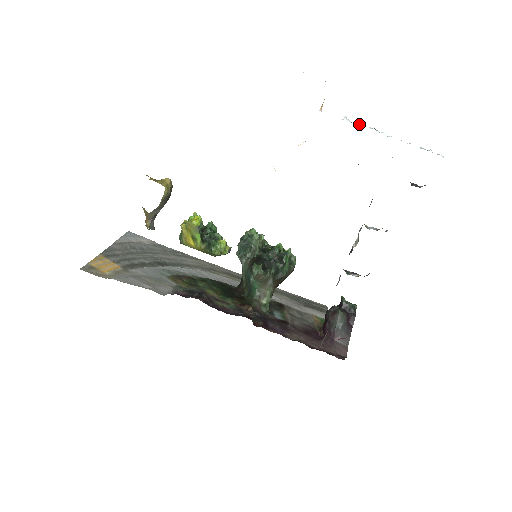
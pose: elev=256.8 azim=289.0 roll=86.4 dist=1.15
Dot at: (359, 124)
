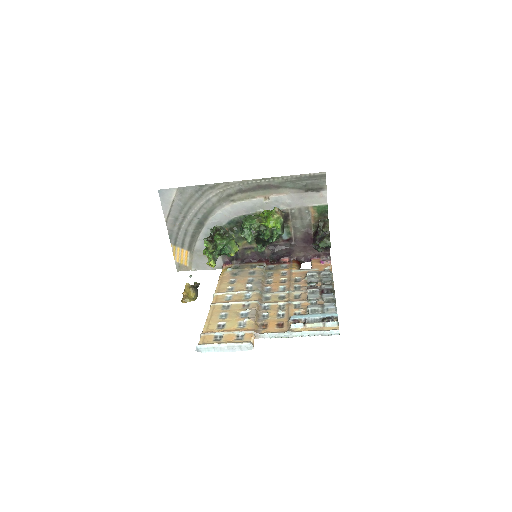
Dot at: occluded
